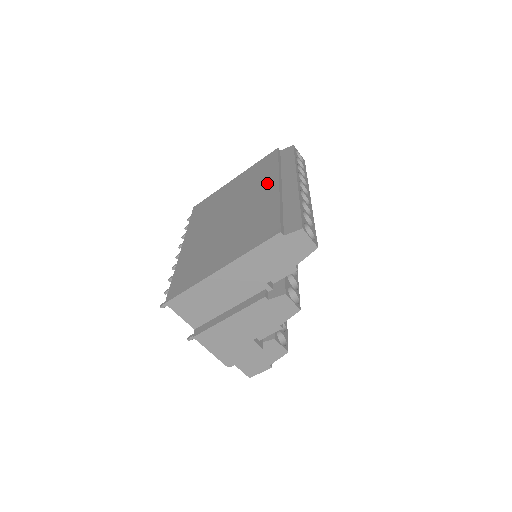
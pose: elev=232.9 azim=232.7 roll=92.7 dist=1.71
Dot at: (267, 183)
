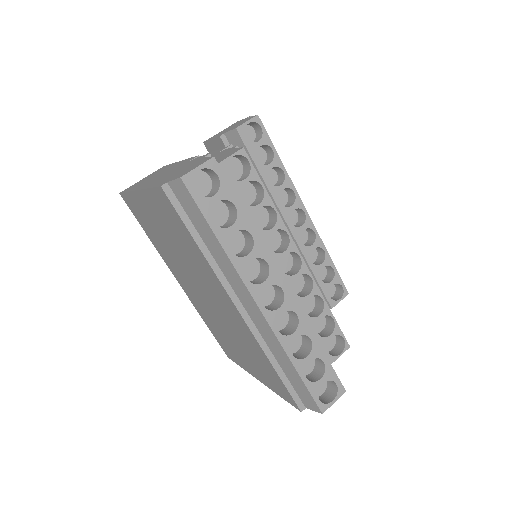
Dot at: (217, 289)
